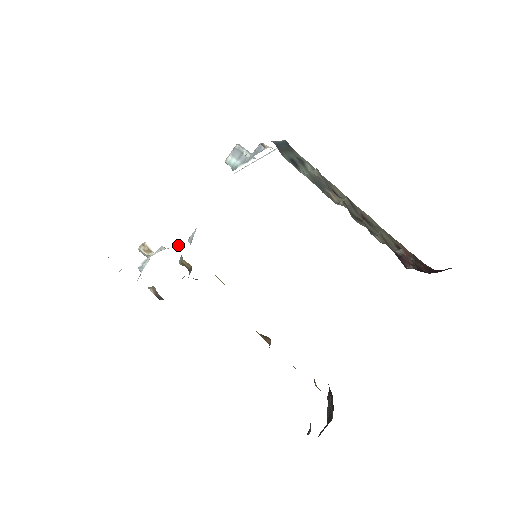
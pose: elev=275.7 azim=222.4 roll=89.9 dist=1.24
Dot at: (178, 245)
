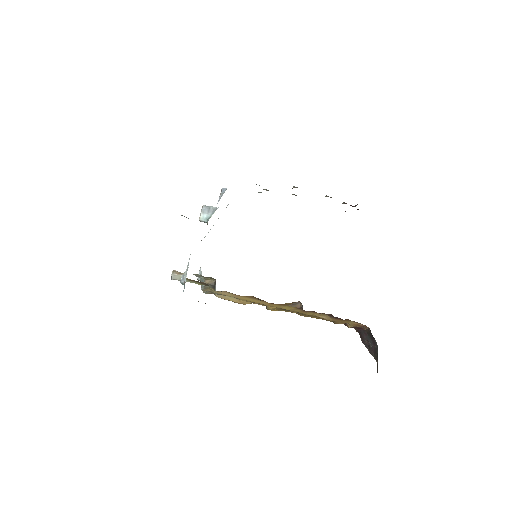
Dot at: occluded
